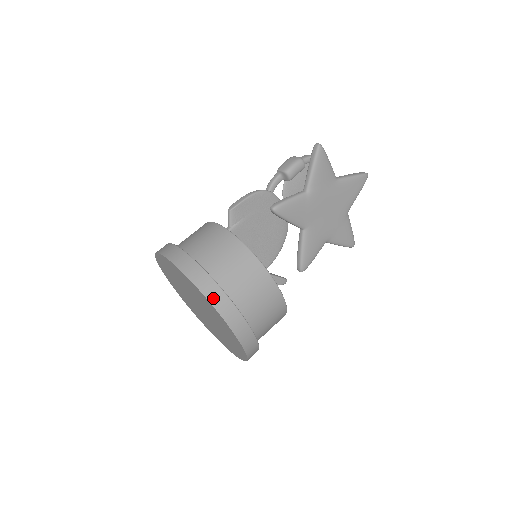
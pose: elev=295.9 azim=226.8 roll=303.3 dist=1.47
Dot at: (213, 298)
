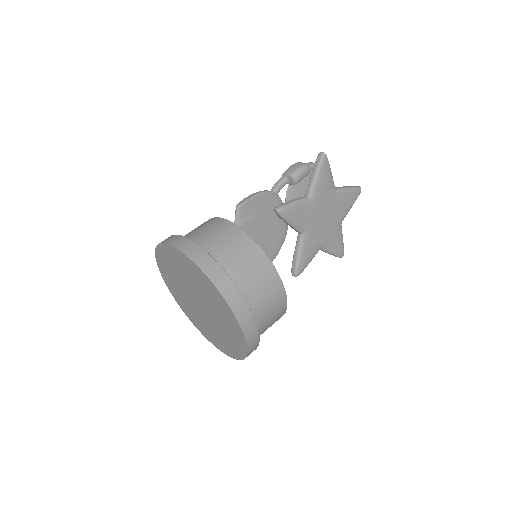
Dot at: (223, 289)
